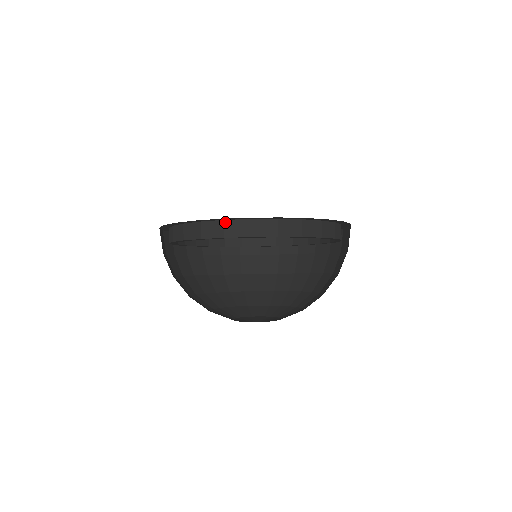
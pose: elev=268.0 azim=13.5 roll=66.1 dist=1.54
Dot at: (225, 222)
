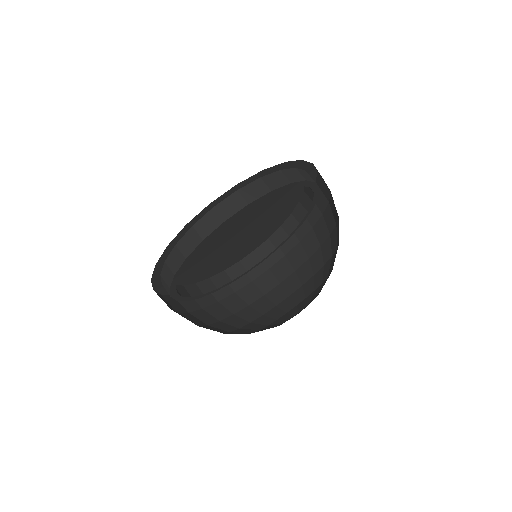
Dot at: (240, 191)
